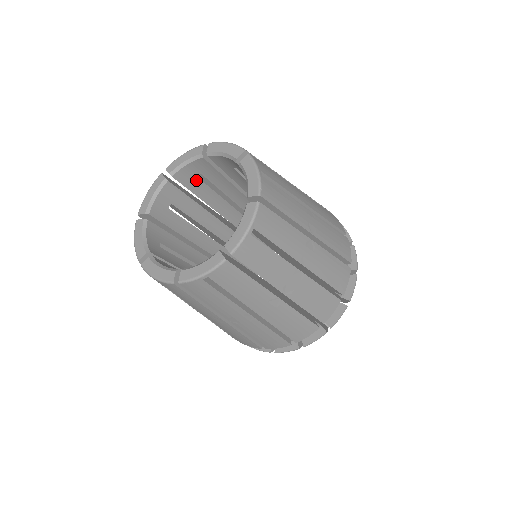
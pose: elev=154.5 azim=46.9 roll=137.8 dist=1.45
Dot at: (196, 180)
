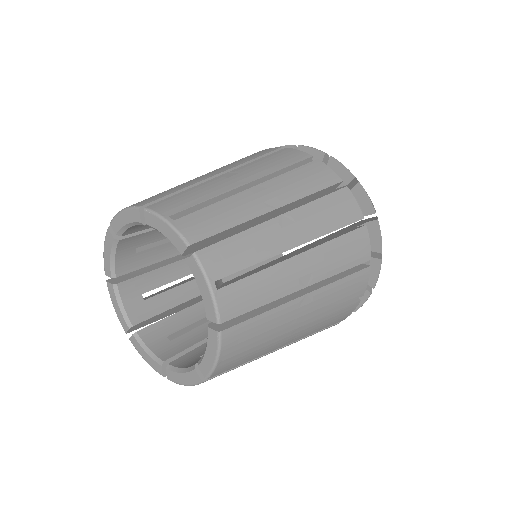
Dot at: occluded
